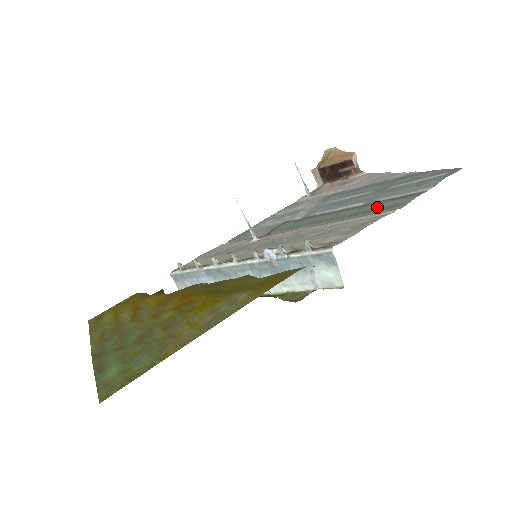
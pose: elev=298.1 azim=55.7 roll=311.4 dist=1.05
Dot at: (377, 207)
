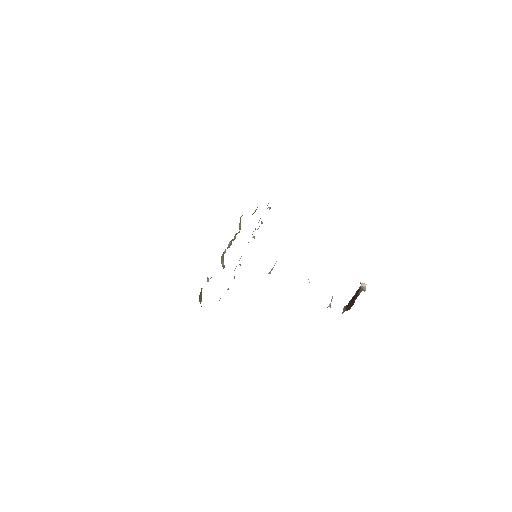
Dot at: occluded
